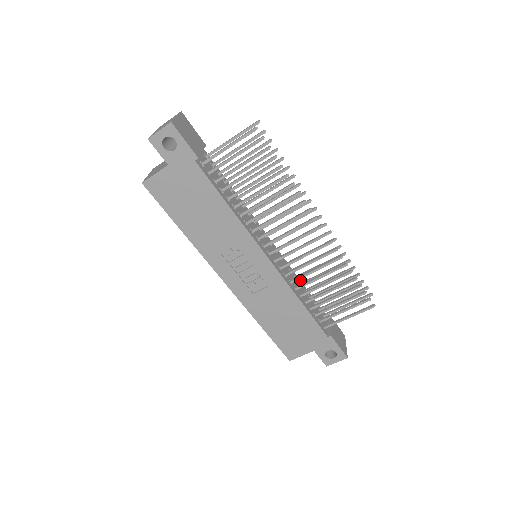
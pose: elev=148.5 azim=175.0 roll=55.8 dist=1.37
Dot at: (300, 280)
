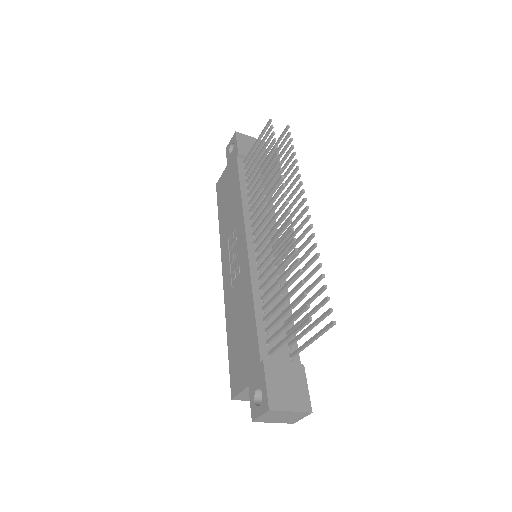
Dot at: occluded
